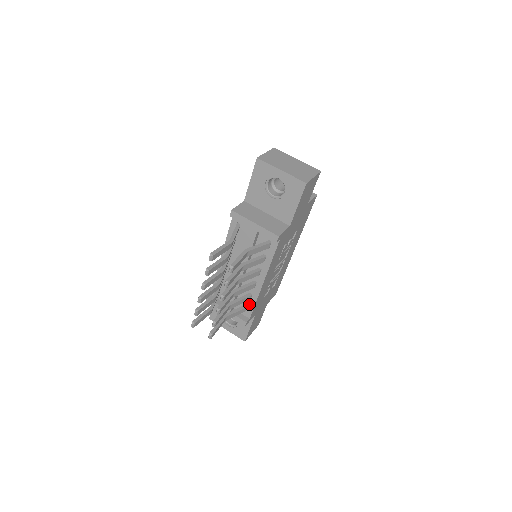
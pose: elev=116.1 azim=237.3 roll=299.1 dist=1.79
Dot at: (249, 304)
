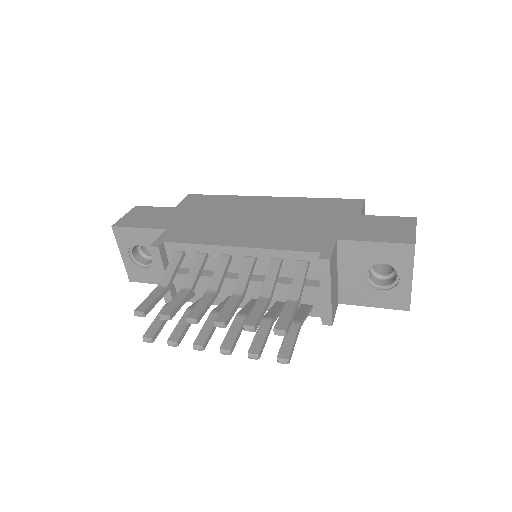
Dot at: (199, 297)
